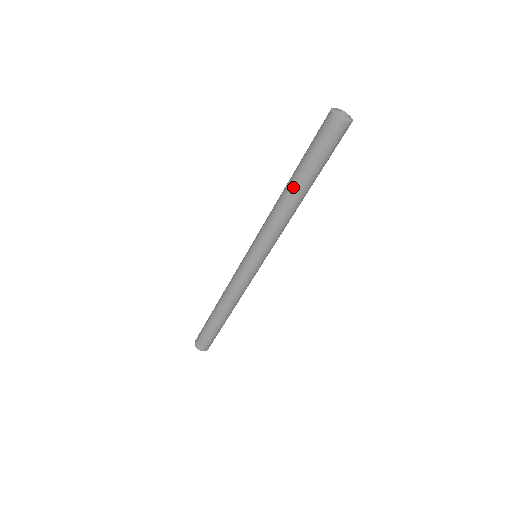
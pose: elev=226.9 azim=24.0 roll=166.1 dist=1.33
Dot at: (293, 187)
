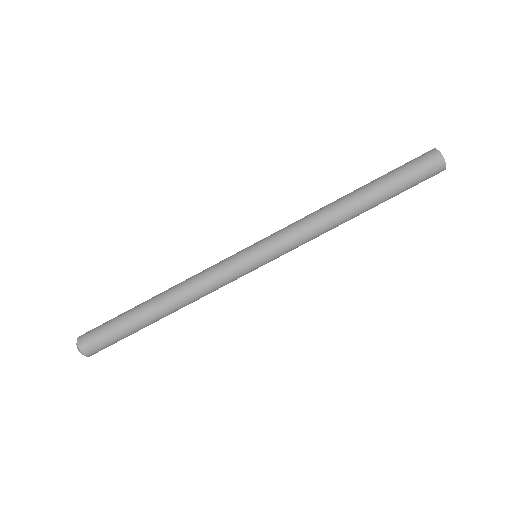
Dot at: (353, 191)
